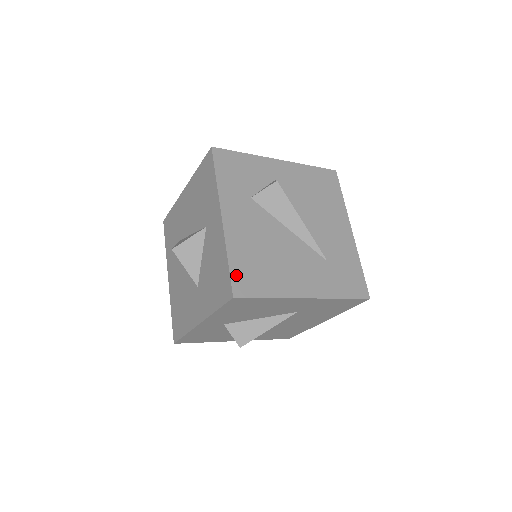
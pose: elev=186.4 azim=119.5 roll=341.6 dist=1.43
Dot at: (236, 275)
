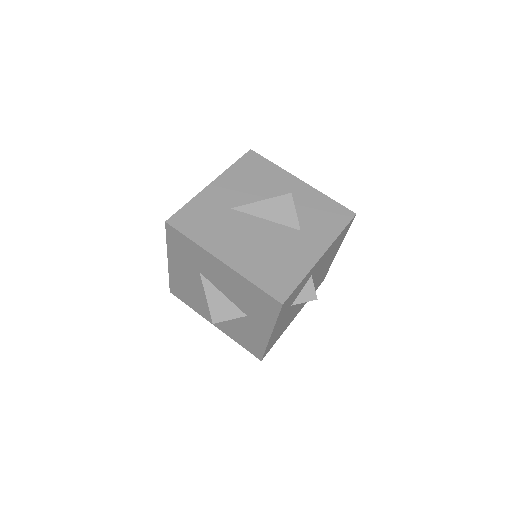
Dot at: occluded
